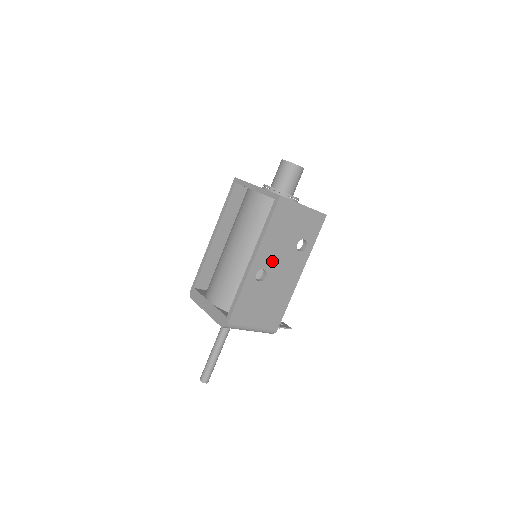
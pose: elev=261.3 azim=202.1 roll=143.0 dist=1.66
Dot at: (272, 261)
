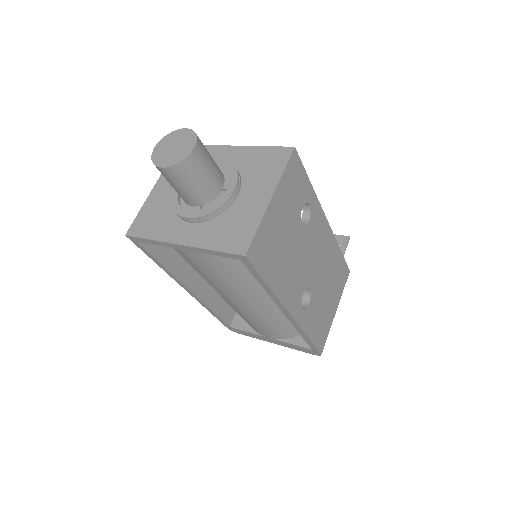
Dot at: (301, 277)
